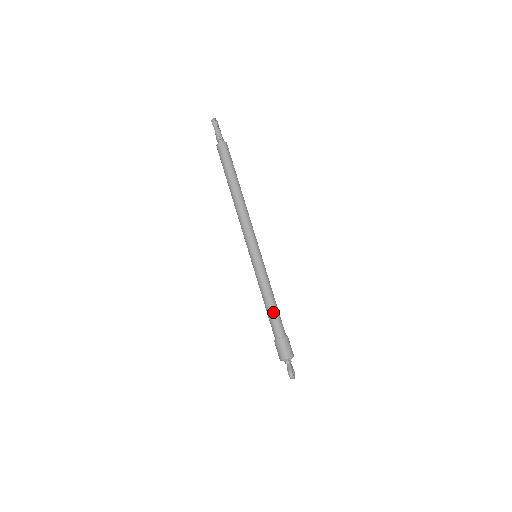
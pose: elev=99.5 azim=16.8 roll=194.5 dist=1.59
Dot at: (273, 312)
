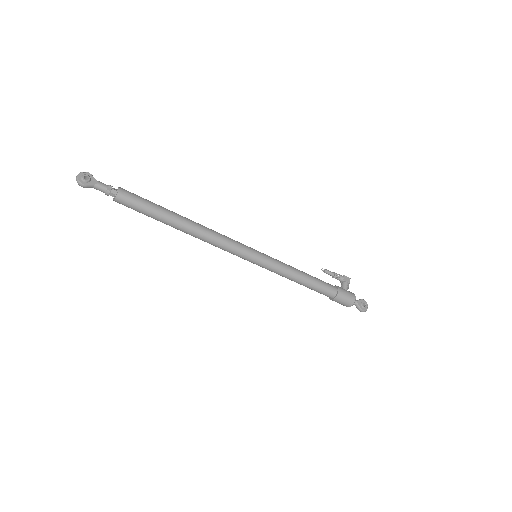
Dot at: (311, 287)
